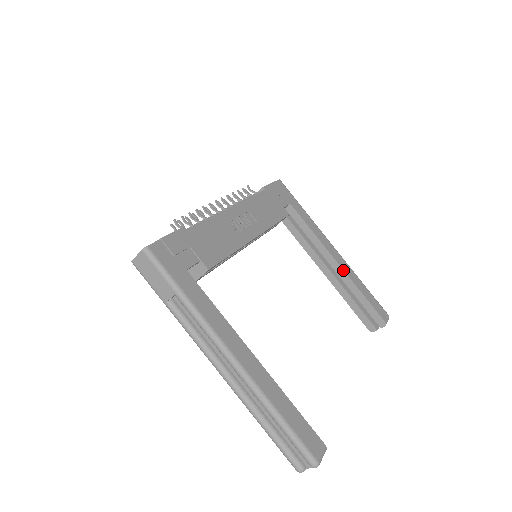
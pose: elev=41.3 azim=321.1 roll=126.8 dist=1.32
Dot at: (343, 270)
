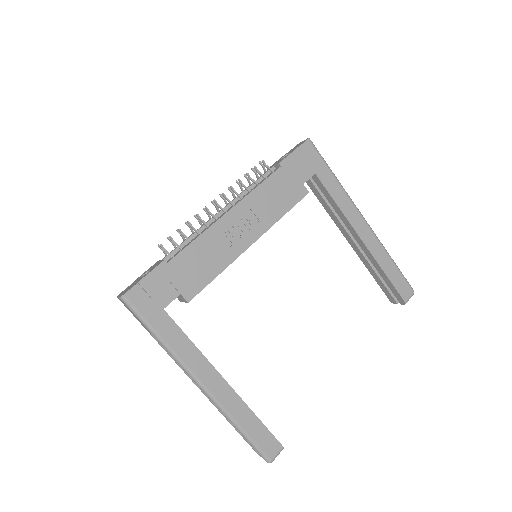
Dot at: (367, 248)
